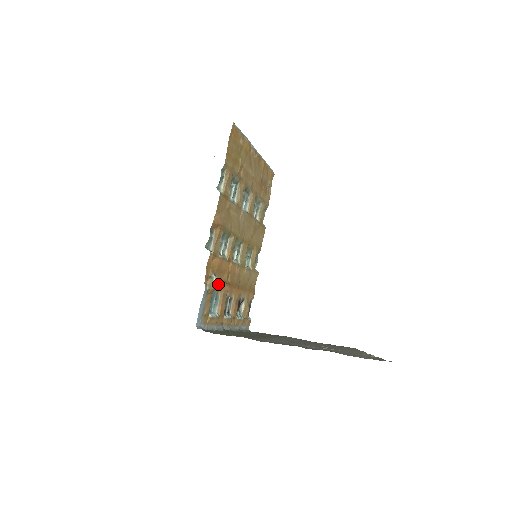
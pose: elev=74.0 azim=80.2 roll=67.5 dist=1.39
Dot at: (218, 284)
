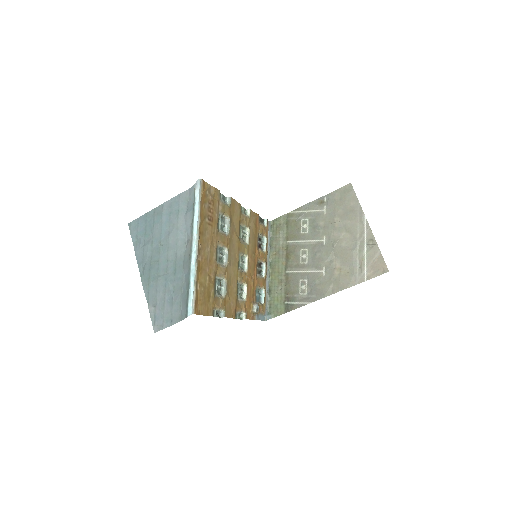
Dot at: (258, 306)
